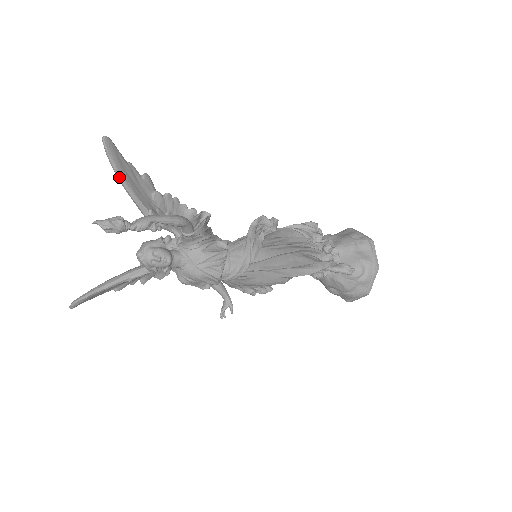
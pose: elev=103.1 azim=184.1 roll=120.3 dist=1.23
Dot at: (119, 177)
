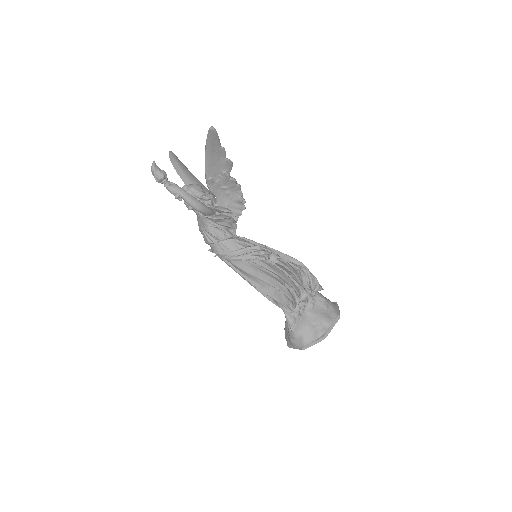
Dot at: (205, 150)
